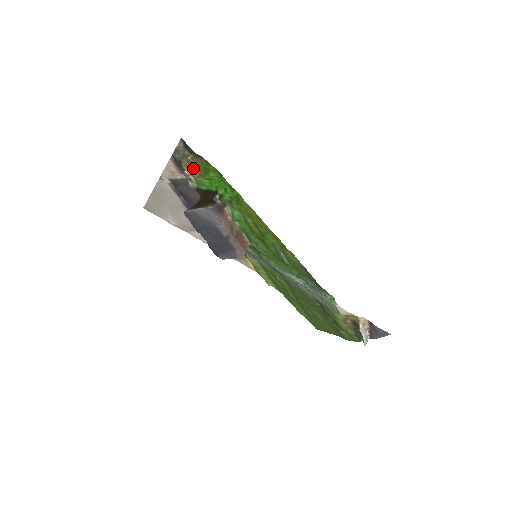
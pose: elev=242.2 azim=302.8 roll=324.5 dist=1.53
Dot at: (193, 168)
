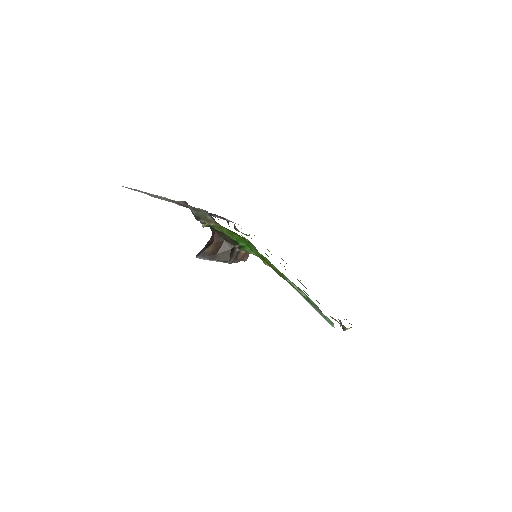
Dot at: occluded
